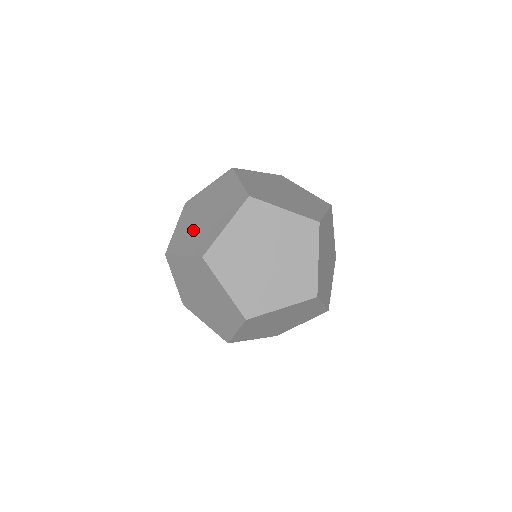
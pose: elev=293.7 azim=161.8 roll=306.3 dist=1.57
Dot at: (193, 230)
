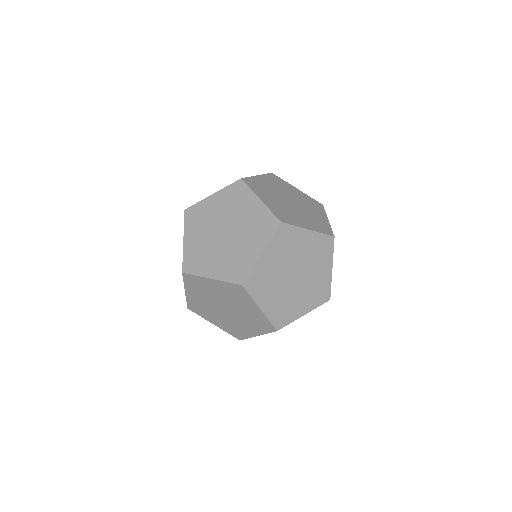
Dot at: occluded
